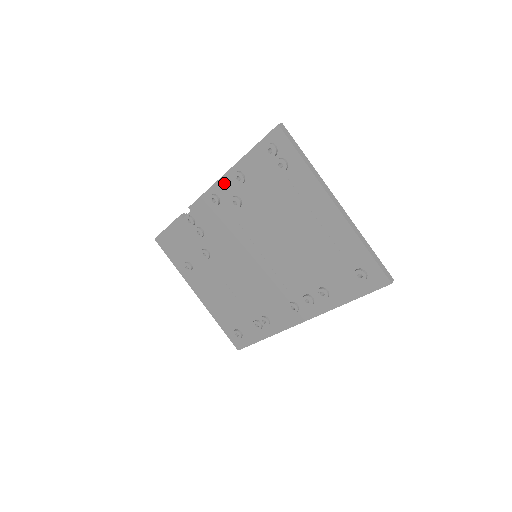
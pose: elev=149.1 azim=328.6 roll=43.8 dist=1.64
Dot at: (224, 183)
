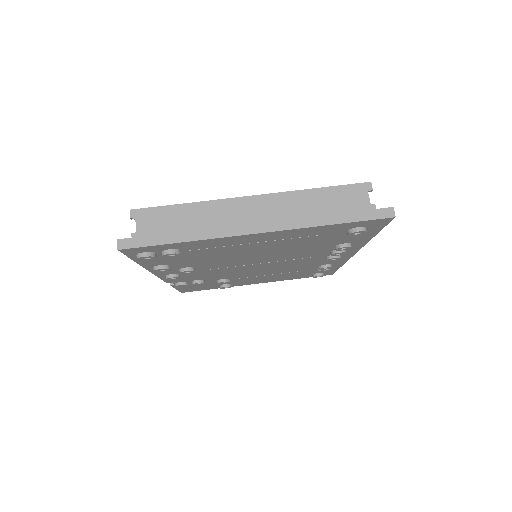
Dot at: (159, 272)
